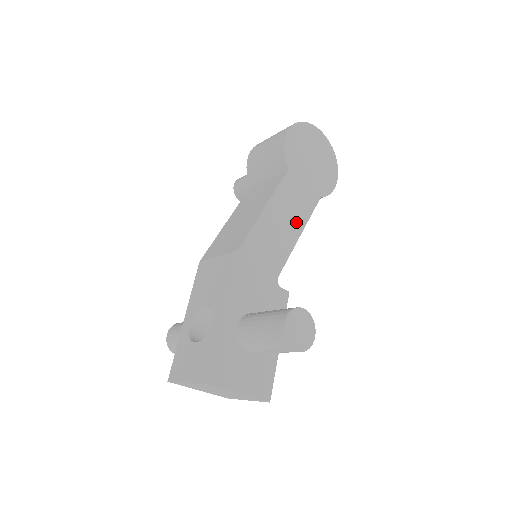
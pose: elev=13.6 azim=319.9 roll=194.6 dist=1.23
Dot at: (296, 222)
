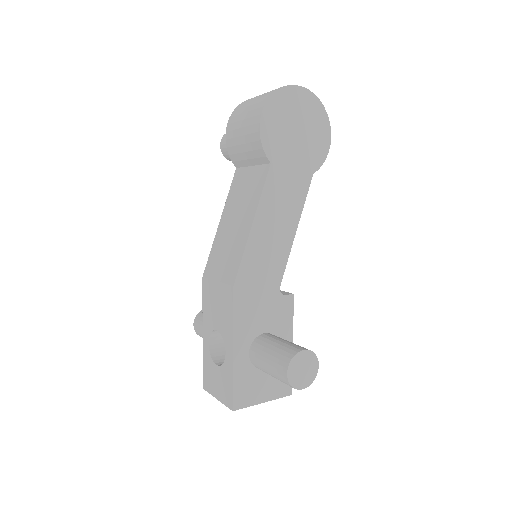
Dot at: (289, 220)
